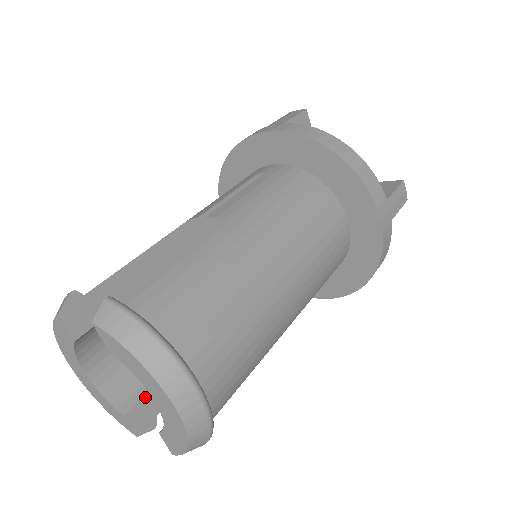
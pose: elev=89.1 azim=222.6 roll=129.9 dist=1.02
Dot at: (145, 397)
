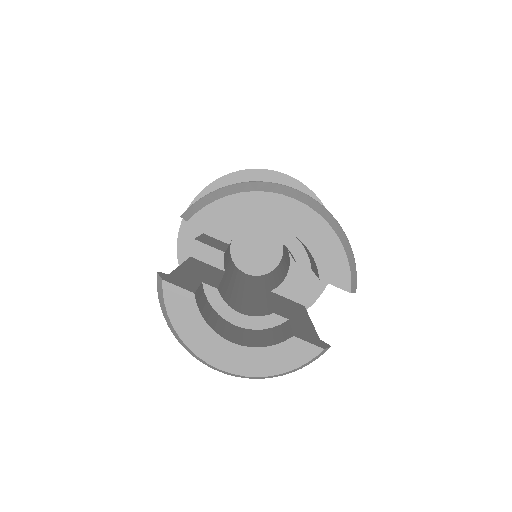
Dot at: (293, 328)
